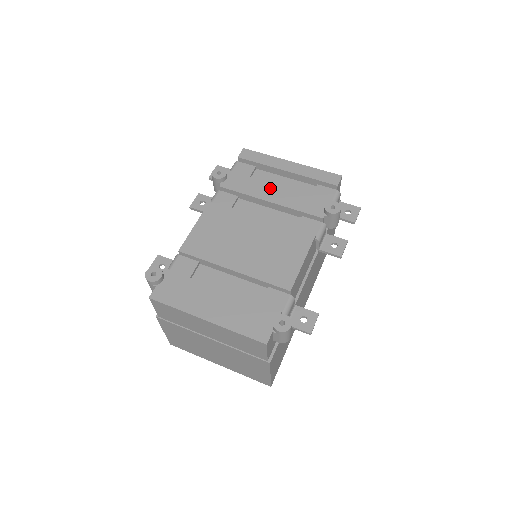
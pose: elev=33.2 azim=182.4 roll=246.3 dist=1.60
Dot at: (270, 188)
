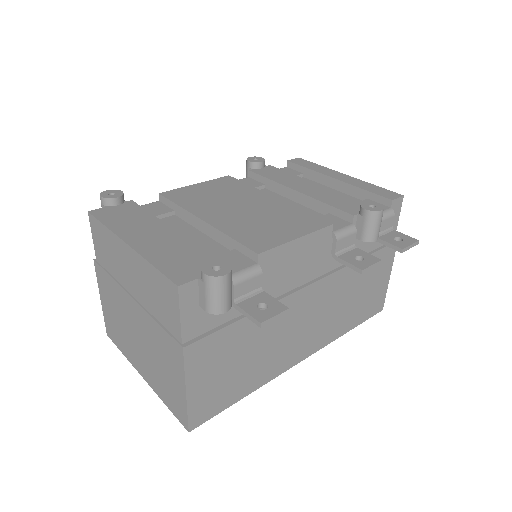
Dot at: (305, 183)
